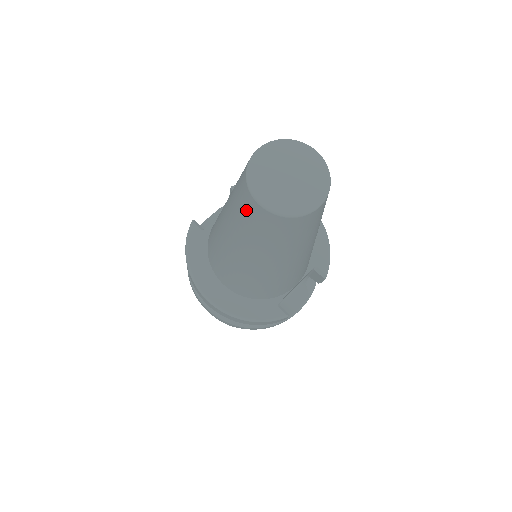
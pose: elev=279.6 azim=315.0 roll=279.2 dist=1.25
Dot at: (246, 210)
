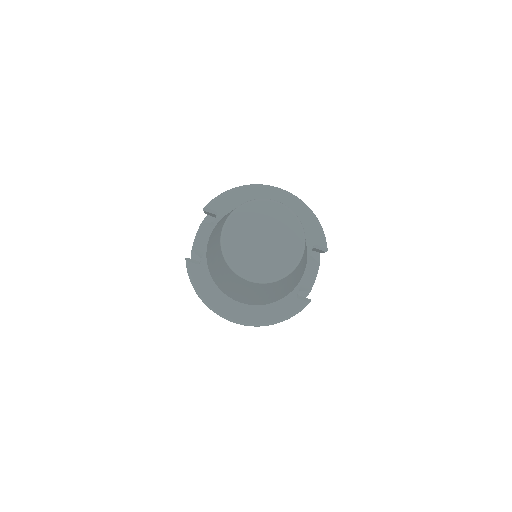
Dot at: (239, 281)
